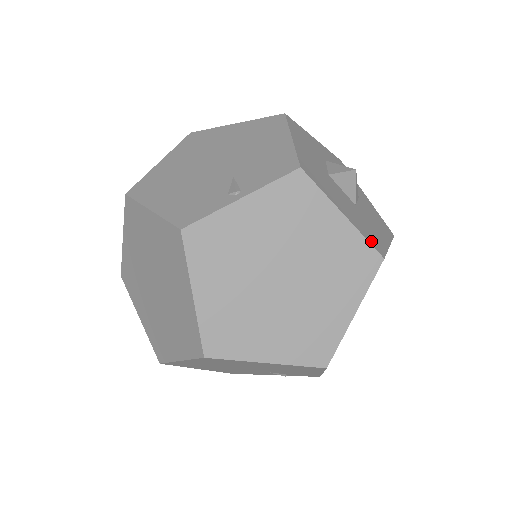
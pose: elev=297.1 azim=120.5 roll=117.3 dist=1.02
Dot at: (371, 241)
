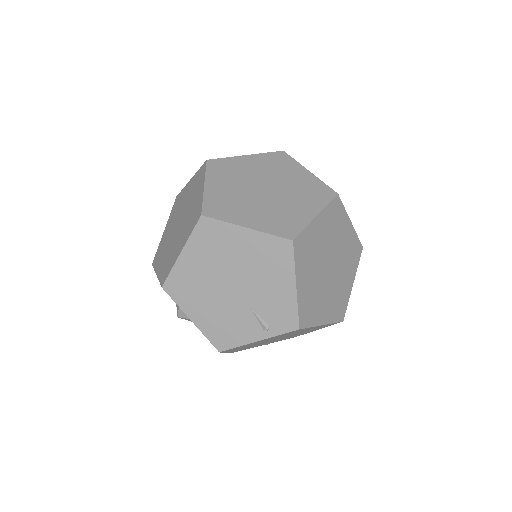
Dot at: occluded
